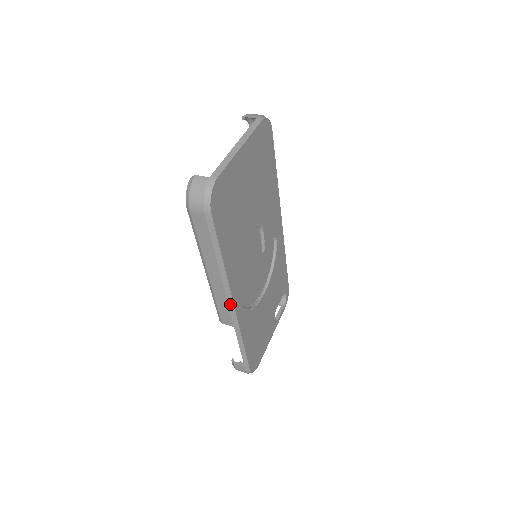
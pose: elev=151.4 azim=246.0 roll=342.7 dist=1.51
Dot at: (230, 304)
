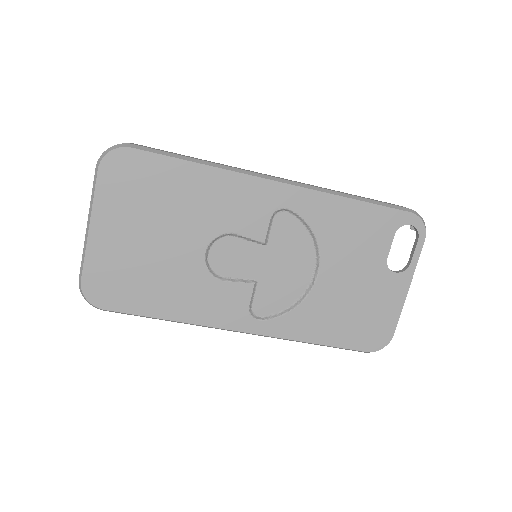
Dot at: (237, 331)
